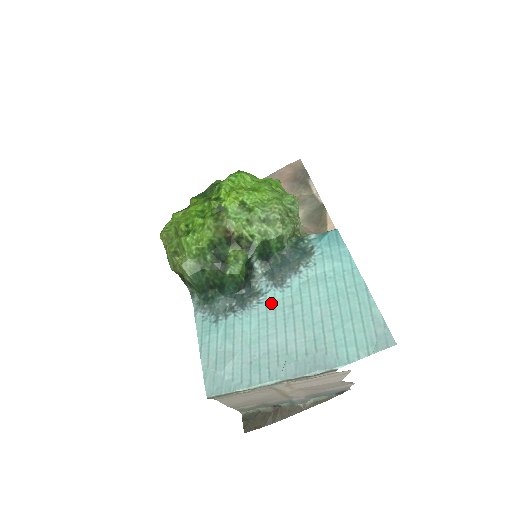
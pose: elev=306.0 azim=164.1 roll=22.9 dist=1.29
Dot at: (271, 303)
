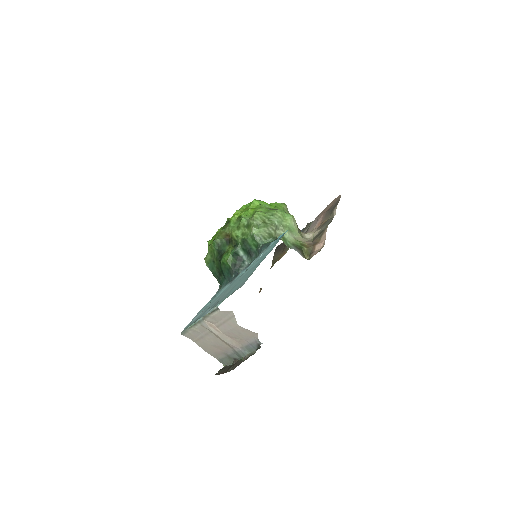
Dot at: occluded
